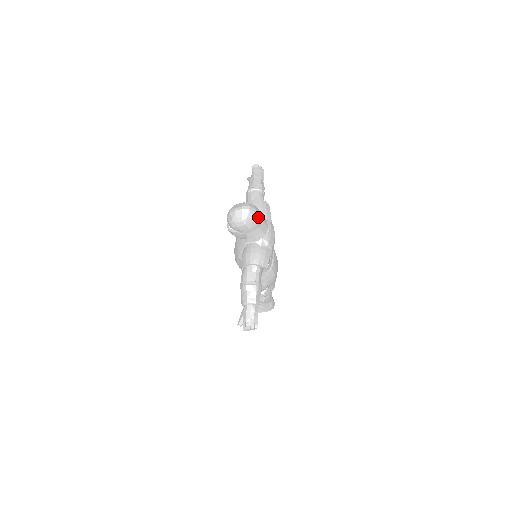
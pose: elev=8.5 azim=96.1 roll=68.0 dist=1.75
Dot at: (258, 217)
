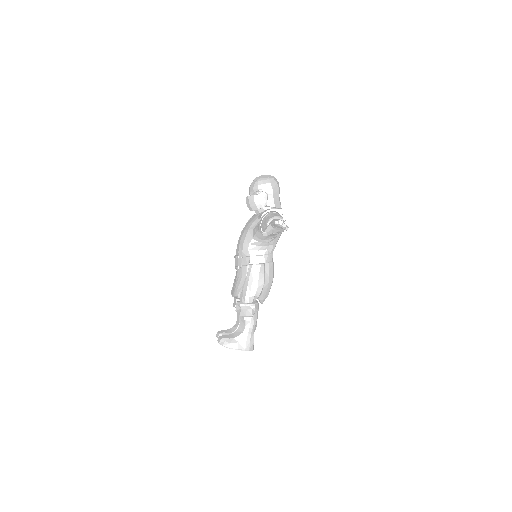
Dot at: (279, 188)
